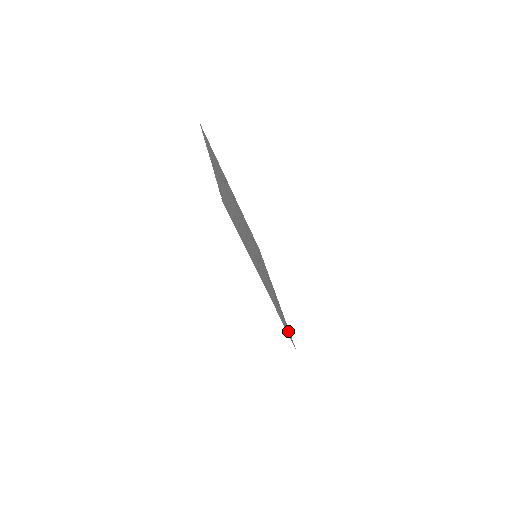
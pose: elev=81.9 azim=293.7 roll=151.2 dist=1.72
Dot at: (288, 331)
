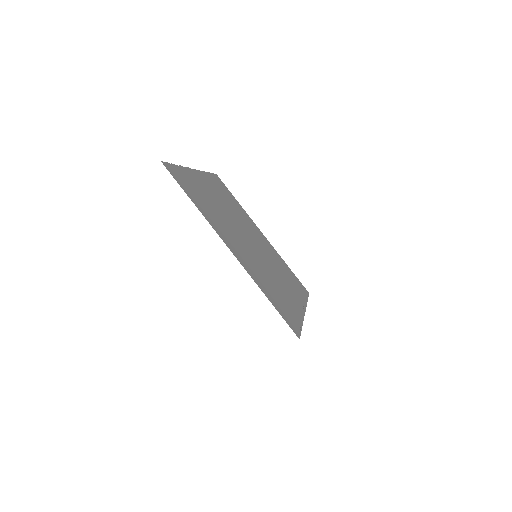
Dot at: (291, 322)
